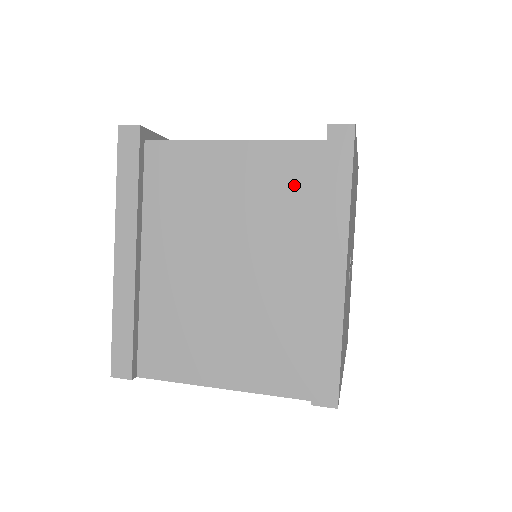
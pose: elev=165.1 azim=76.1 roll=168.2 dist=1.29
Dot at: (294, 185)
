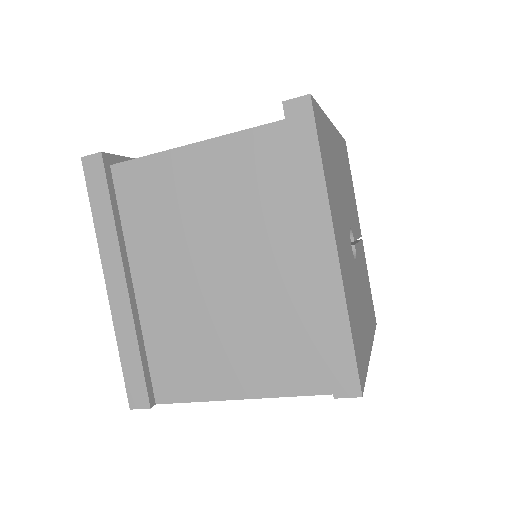
Dot at: (264, 173)
